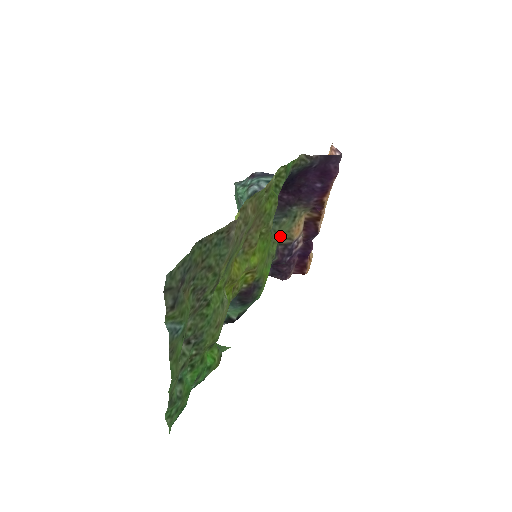
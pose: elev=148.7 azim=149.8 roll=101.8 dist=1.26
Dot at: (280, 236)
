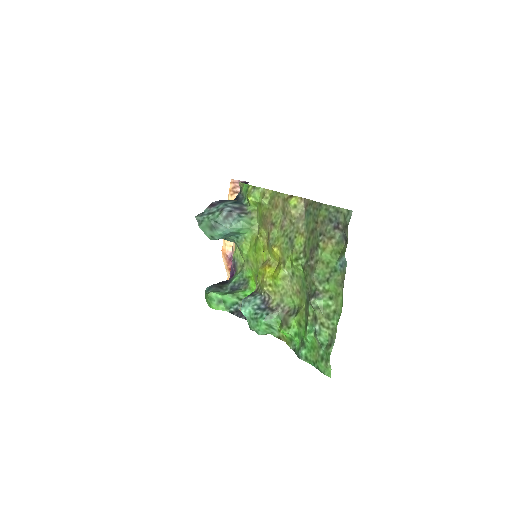
Dot at: (235, 251)
